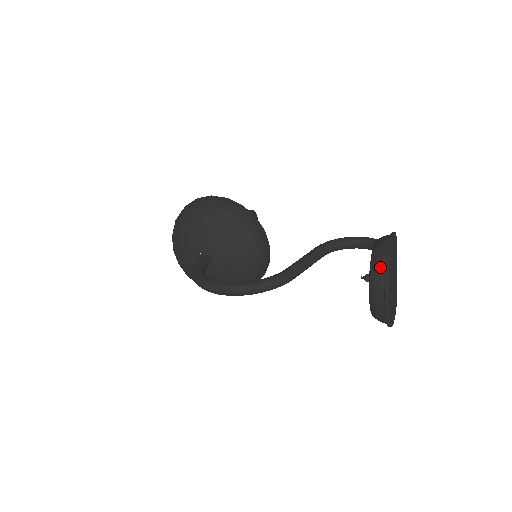
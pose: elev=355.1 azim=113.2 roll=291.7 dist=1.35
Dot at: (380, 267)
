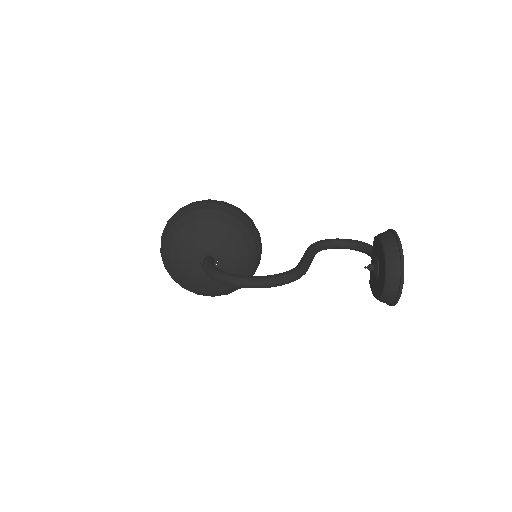
Dot at: (395, 254)
